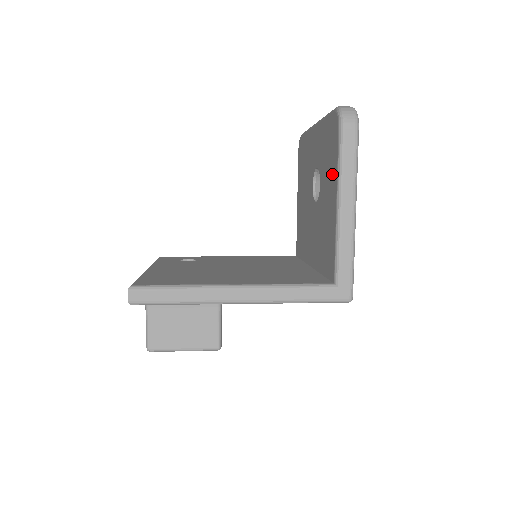
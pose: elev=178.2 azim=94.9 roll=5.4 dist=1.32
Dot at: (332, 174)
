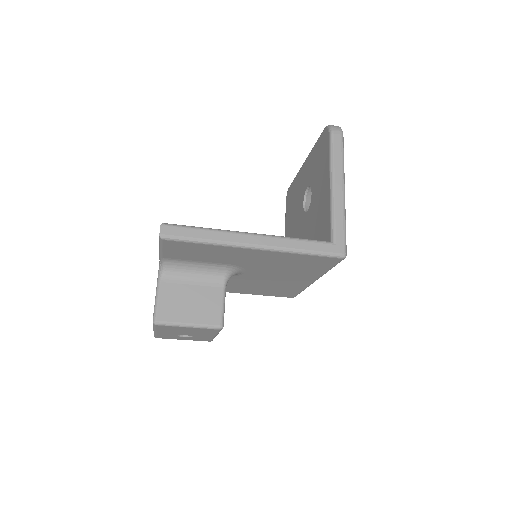
Dot at: (324, 169)
